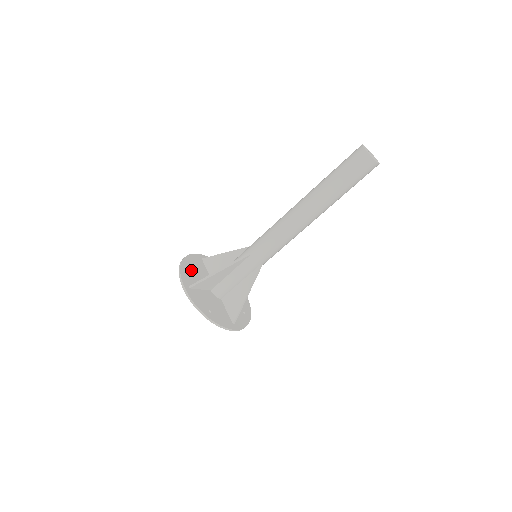
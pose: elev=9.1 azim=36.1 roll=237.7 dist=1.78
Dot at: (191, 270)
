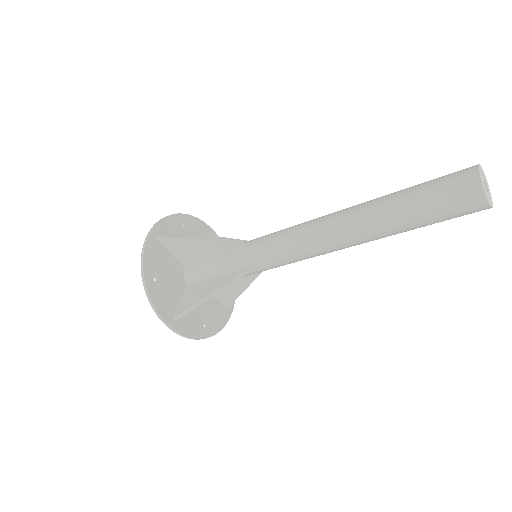
Dot at: (160, 283)
